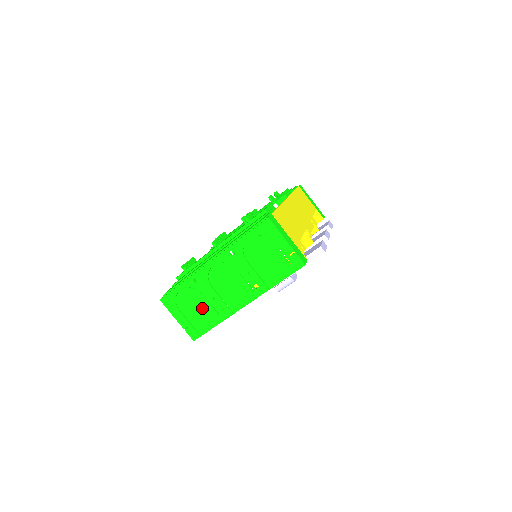
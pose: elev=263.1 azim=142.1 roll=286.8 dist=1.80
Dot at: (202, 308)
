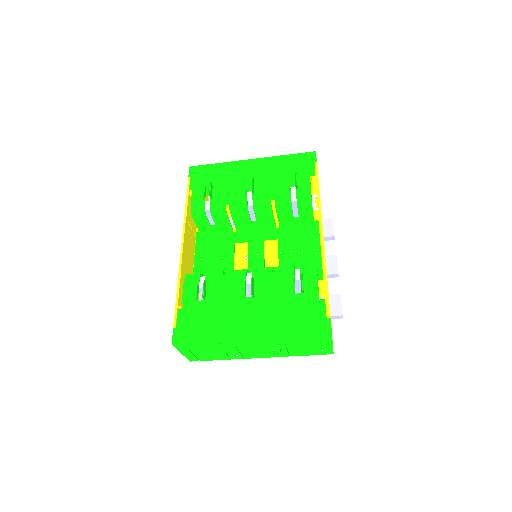
Dot at: (215, 353)
